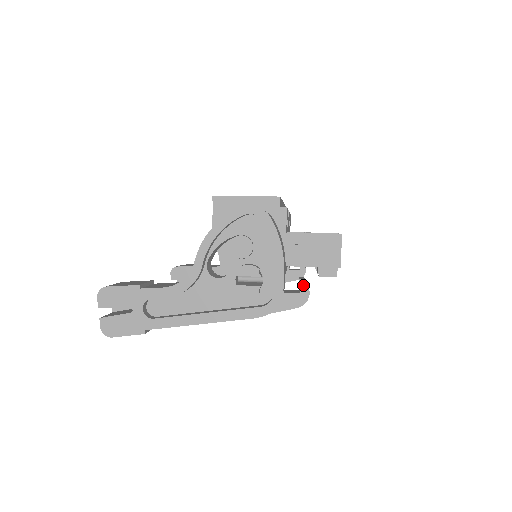
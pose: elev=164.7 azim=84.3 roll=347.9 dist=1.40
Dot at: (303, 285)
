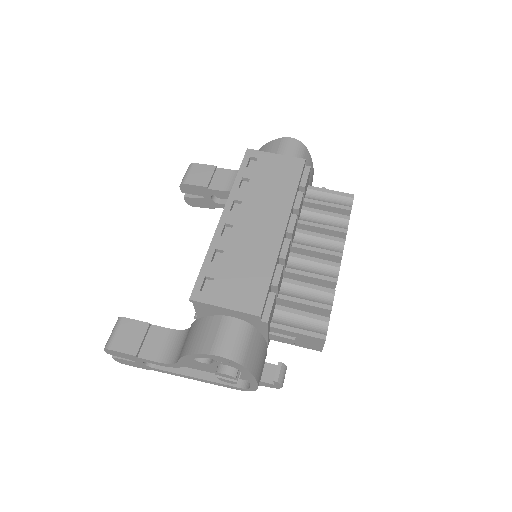
Dot at: (277, 384)
